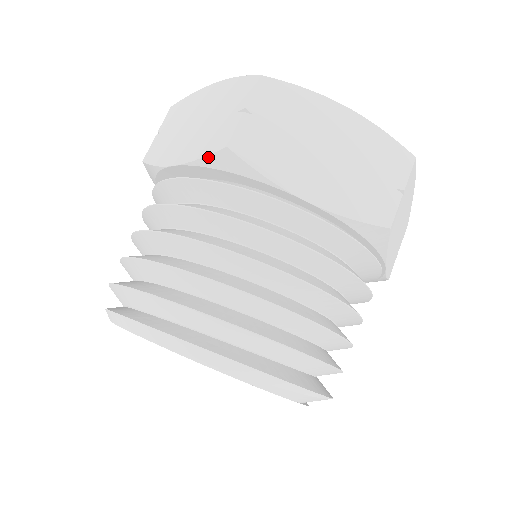
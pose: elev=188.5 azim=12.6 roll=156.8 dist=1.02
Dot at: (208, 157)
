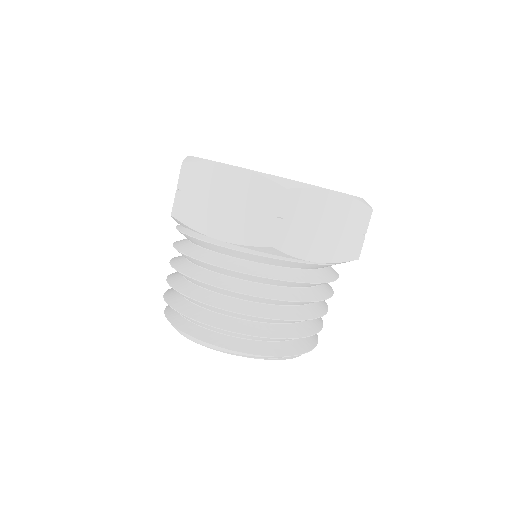
Dot at: occluded
